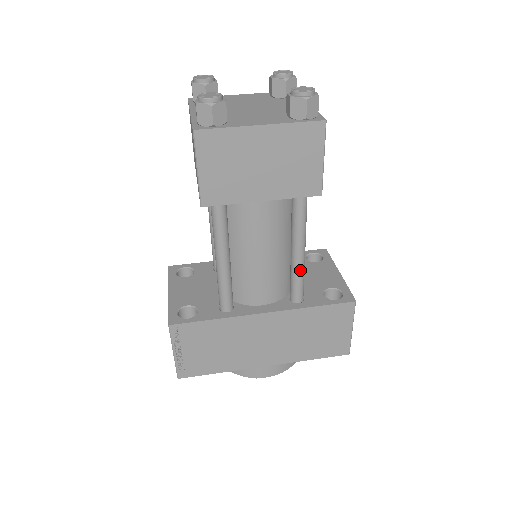
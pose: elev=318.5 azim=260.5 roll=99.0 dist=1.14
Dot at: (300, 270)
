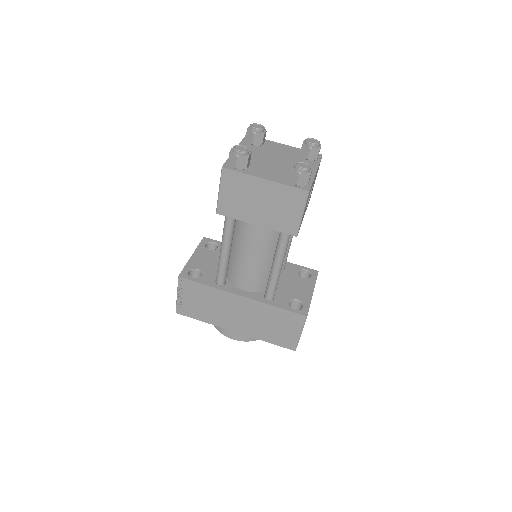
Dot at: (274, 279)
